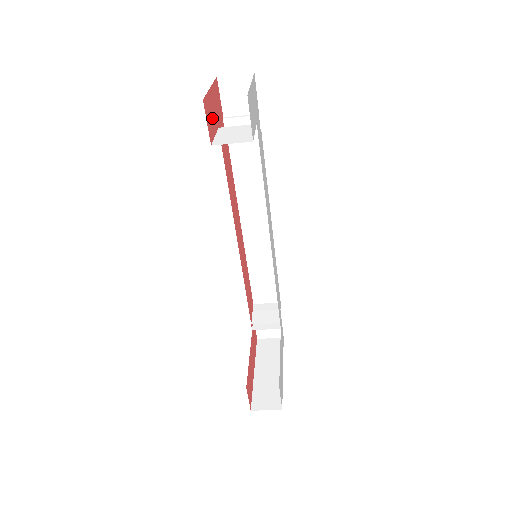
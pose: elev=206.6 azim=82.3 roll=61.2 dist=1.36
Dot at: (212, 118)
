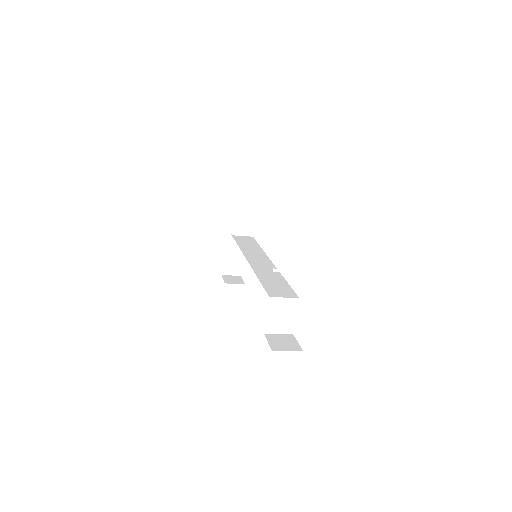
Dot at: occluded
